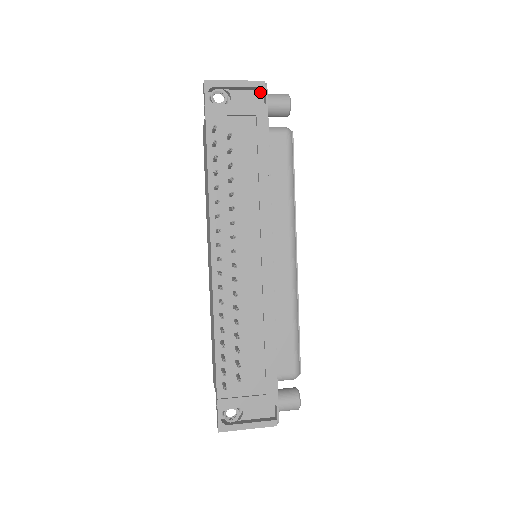
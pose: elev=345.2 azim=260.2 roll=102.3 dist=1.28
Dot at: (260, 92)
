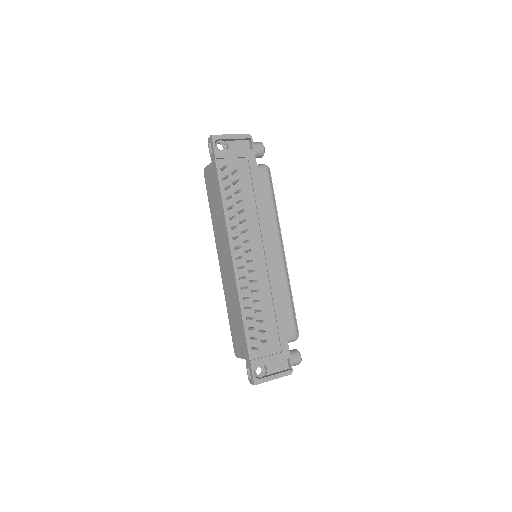
Dot at: (247, 141)
